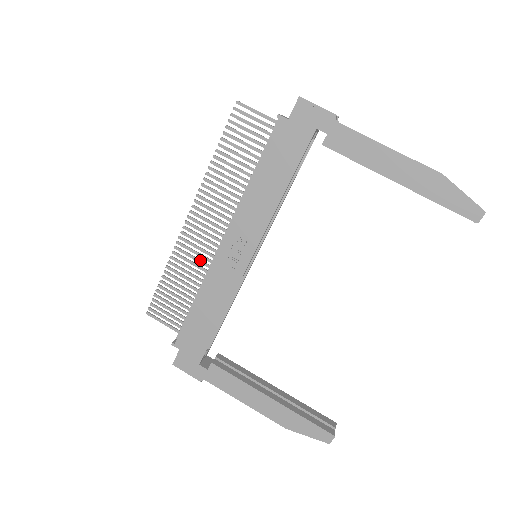
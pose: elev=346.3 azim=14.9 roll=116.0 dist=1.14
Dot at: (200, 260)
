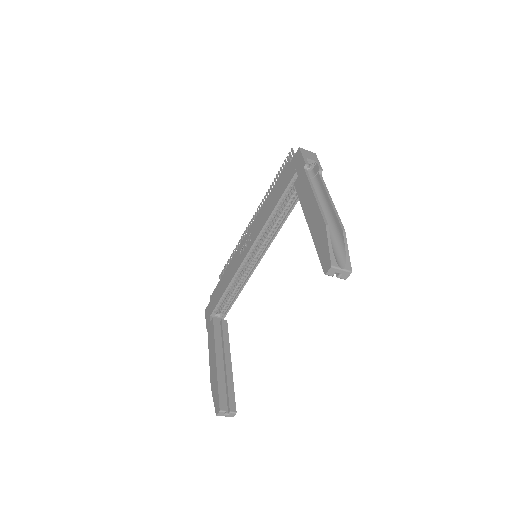
Dot at: occluded
